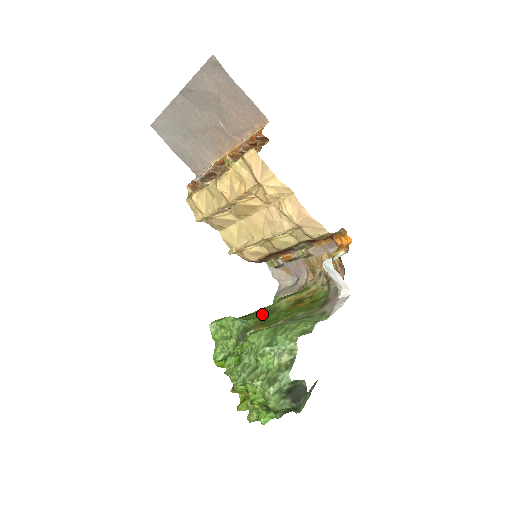
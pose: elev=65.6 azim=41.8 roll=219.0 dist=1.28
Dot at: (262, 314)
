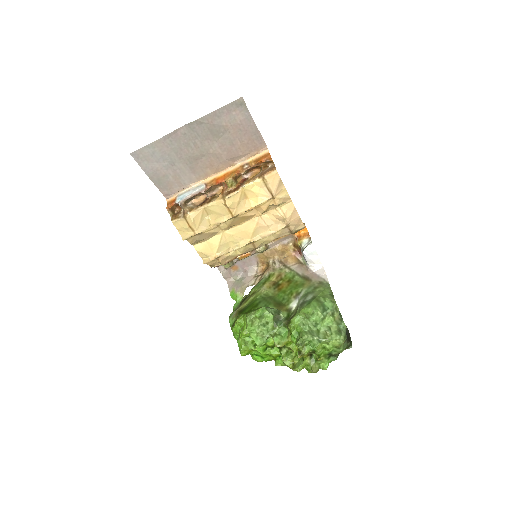
Dot at: (267, 301)
